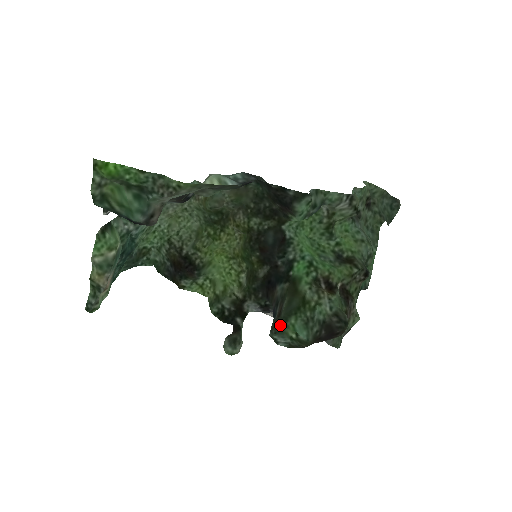
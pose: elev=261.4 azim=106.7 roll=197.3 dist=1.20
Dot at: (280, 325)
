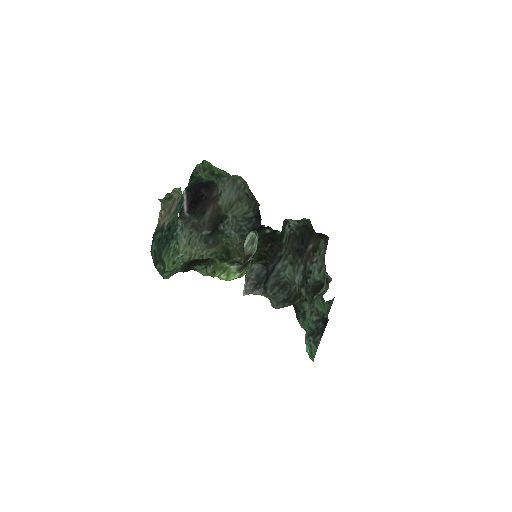
Dot at: occluded
